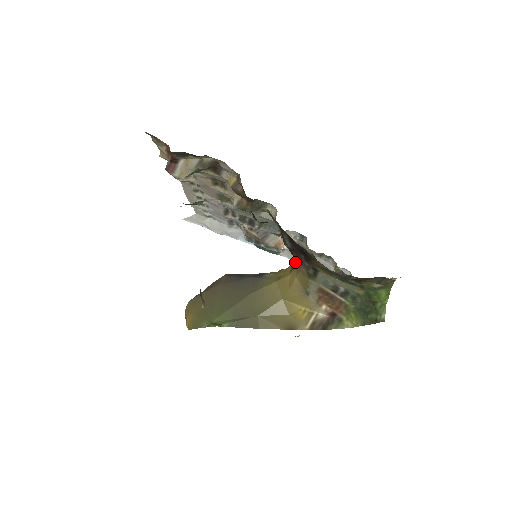
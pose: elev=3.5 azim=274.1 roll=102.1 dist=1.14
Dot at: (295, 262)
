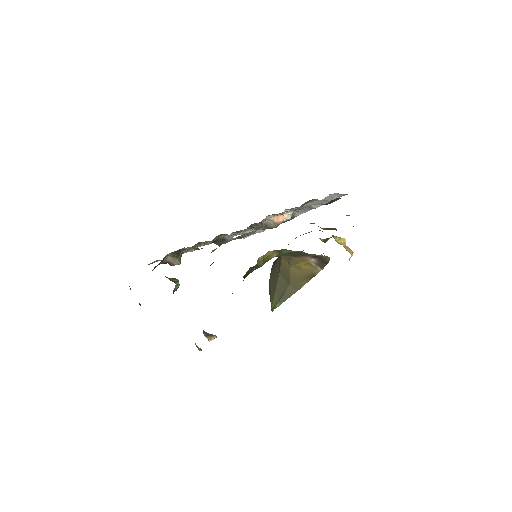
Dot at: occluded
